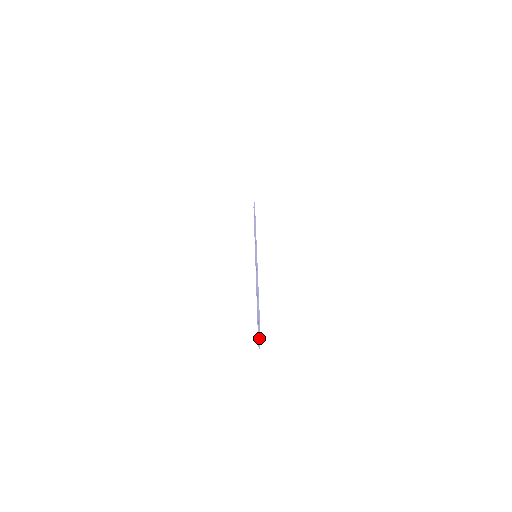
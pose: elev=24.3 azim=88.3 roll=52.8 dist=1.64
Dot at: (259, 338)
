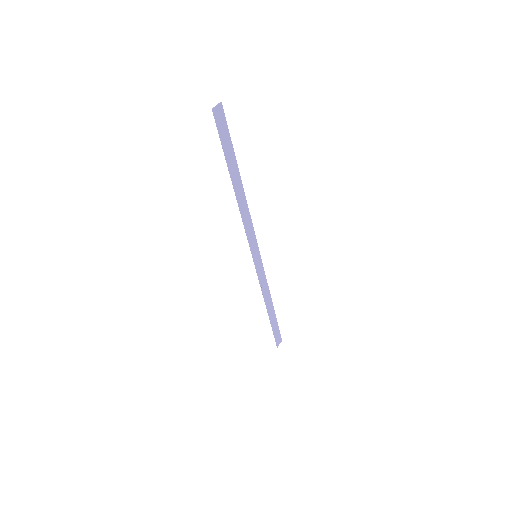
Dot at: occluded
